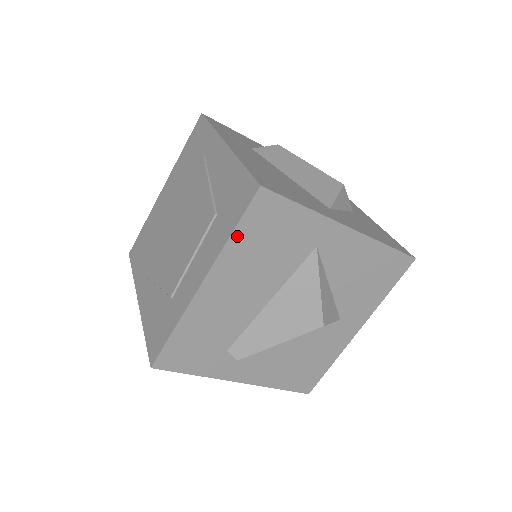
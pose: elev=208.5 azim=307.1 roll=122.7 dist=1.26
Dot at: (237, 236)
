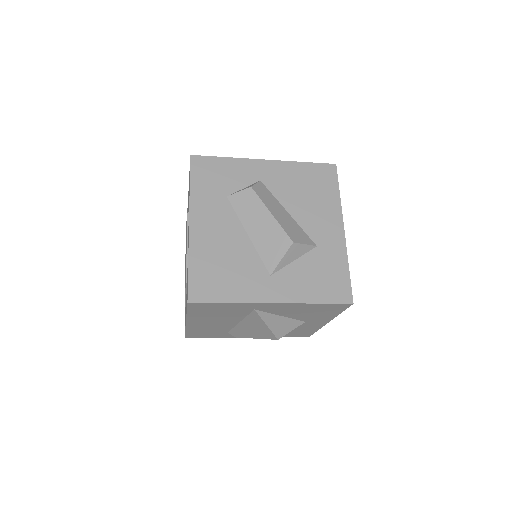
Dot at: (191, 313)
